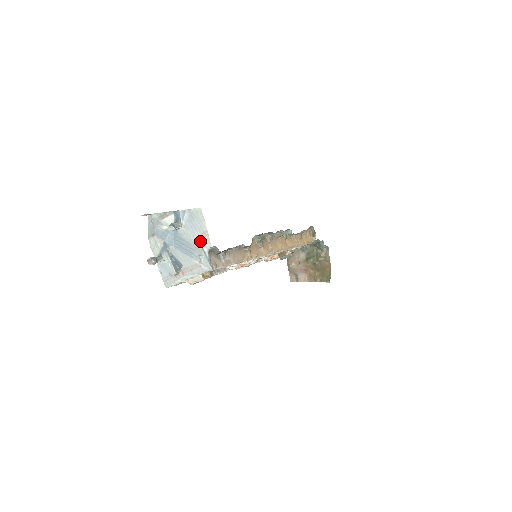
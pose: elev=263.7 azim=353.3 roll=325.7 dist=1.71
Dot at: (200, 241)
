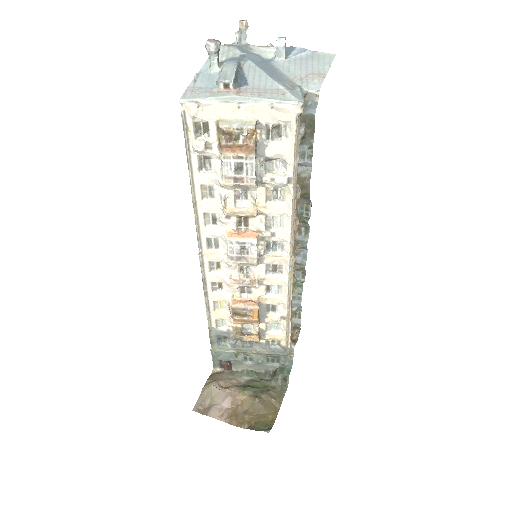
Dot at: (302, 80)
